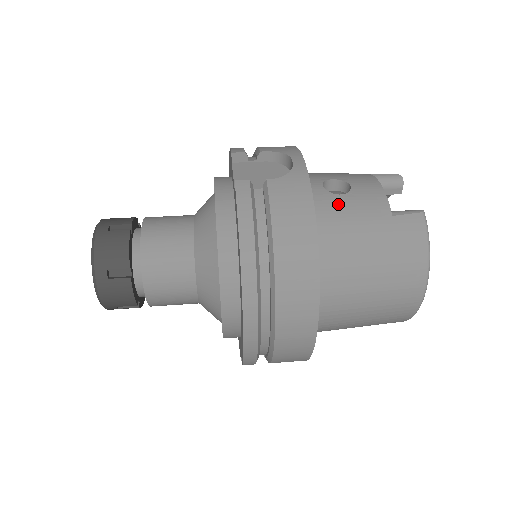
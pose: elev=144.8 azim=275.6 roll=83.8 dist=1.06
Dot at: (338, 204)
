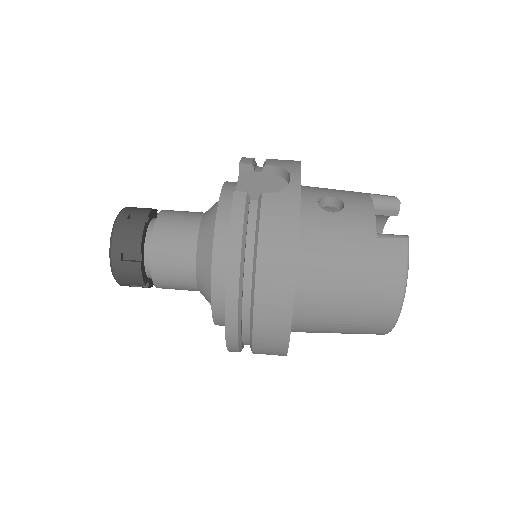
Dot at: (327, 221)
